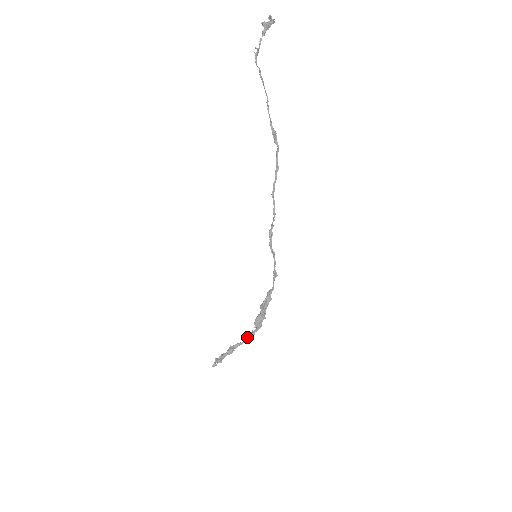
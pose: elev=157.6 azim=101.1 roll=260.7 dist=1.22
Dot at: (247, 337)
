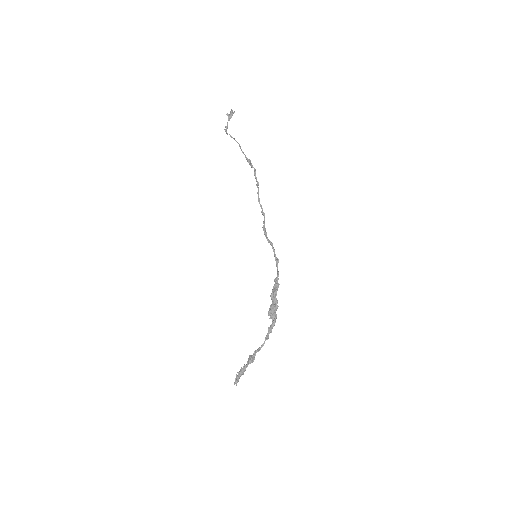
Dot at: (265, 338)
